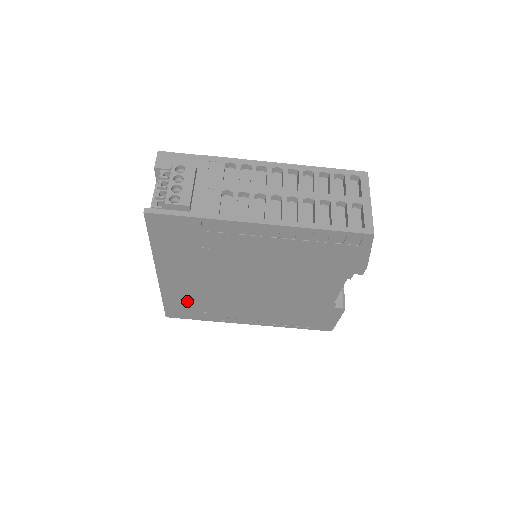
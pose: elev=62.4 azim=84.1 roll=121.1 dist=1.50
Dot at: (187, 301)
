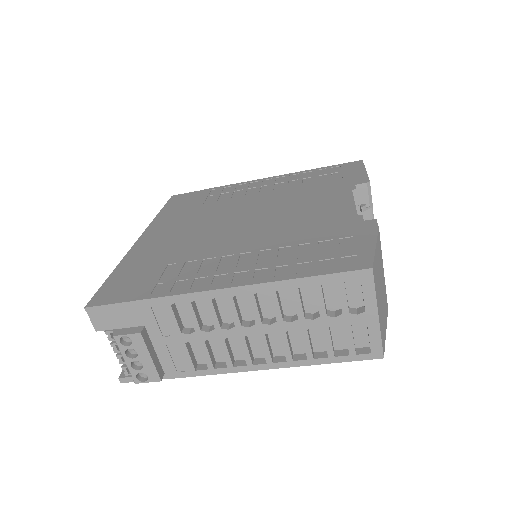
Dot at: occluded
